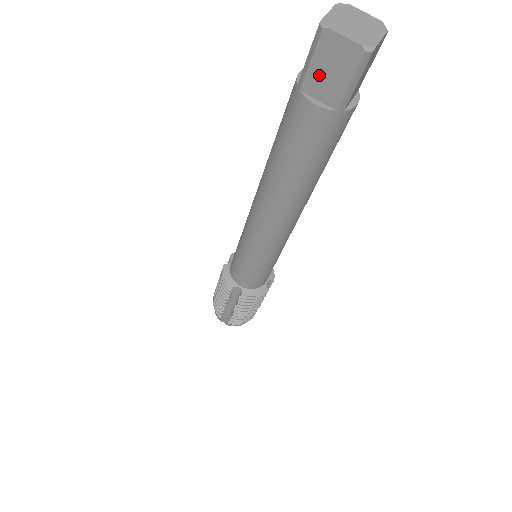
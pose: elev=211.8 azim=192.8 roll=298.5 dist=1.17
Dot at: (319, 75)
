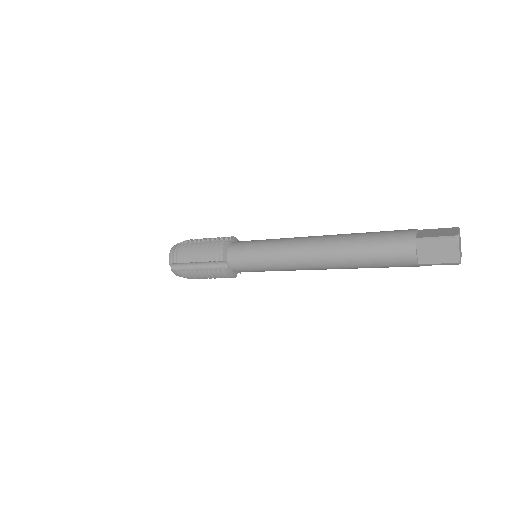
Dot at: occluded
